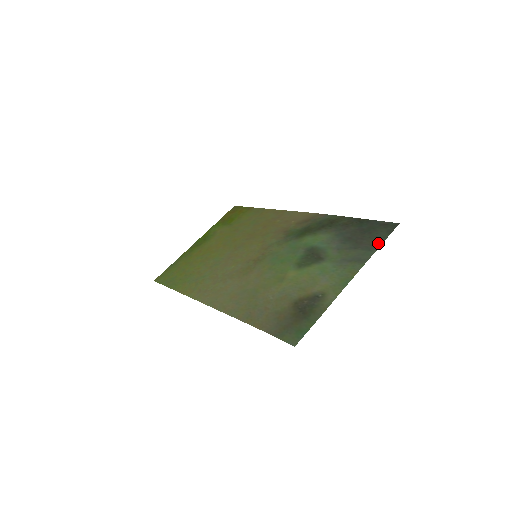
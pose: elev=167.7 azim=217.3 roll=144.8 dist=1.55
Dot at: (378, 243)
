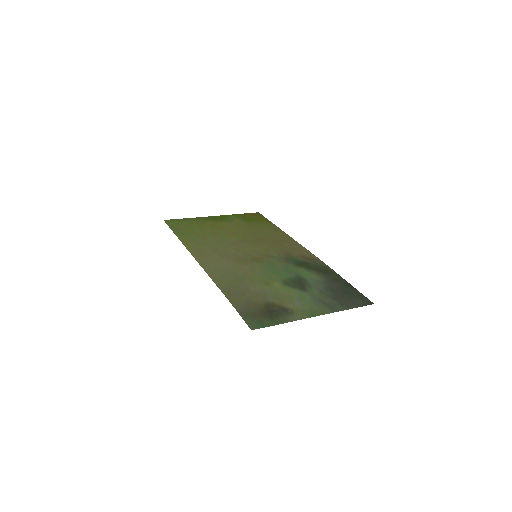
Dot at: (351, 306)
